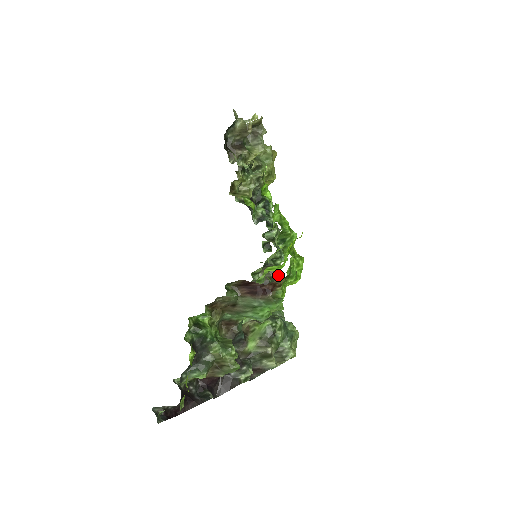
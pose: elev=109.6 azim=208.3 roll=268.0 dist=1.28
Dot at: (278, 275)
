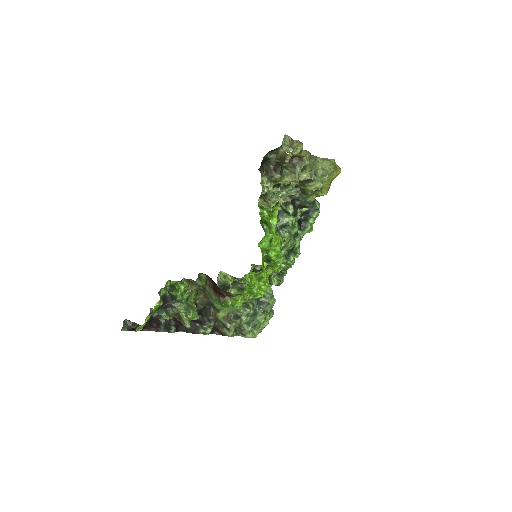
Dot at: (284, 272)
